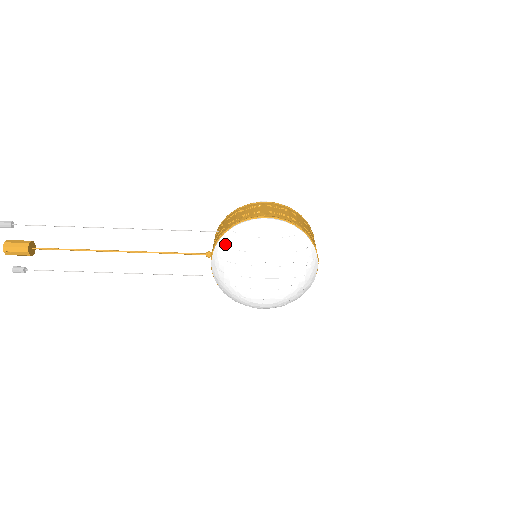
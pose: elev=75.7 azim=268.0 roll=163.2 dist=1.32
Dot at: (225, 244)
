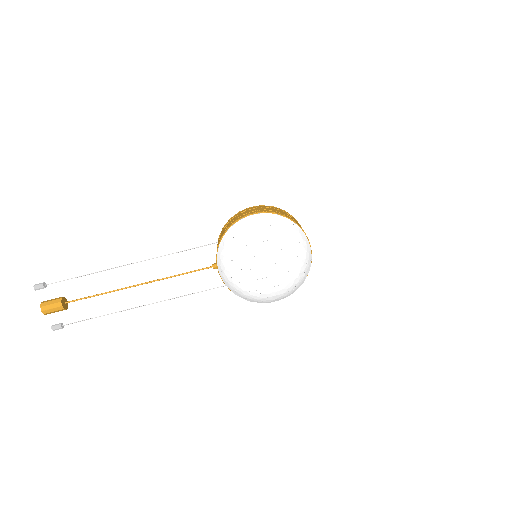
Dot at: (224, 246)
